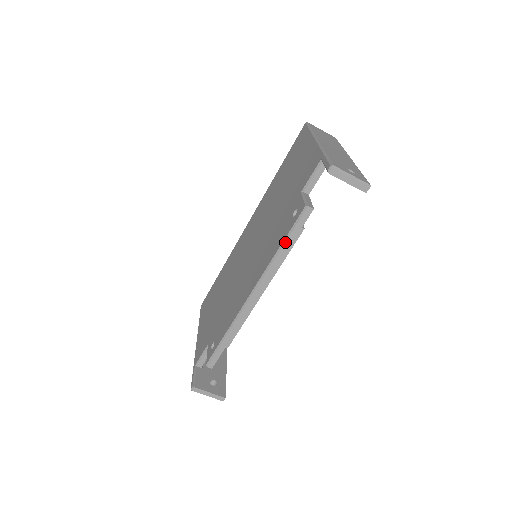
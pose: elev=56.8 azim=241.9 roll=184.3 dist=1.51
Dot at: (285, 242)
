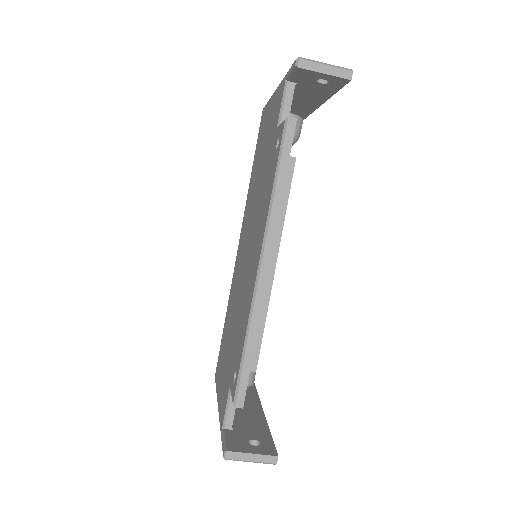
Dot at: (277, 175)
